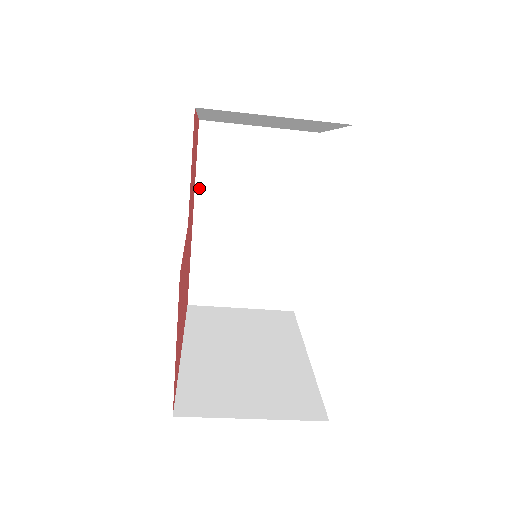
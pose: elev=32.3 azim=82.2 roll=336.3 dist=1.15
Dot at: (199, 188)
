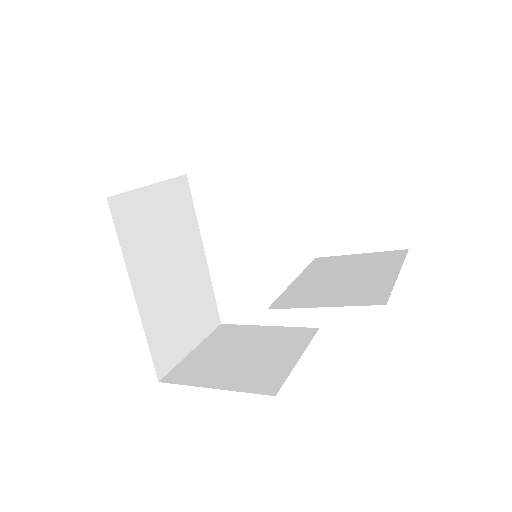
Dot at: occluded
